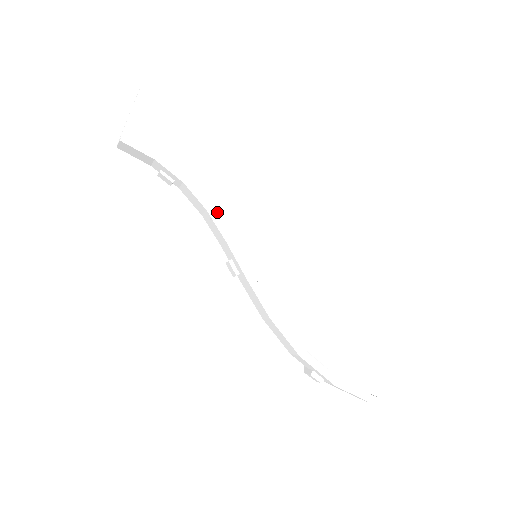
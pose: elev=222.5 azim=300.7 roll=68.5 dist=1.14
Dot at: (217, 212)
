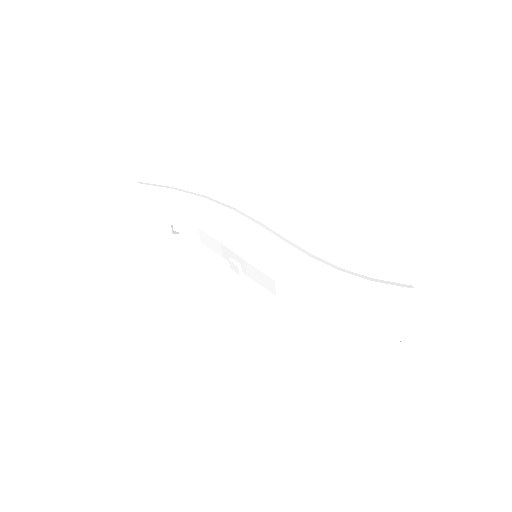
Dot at: occluded
